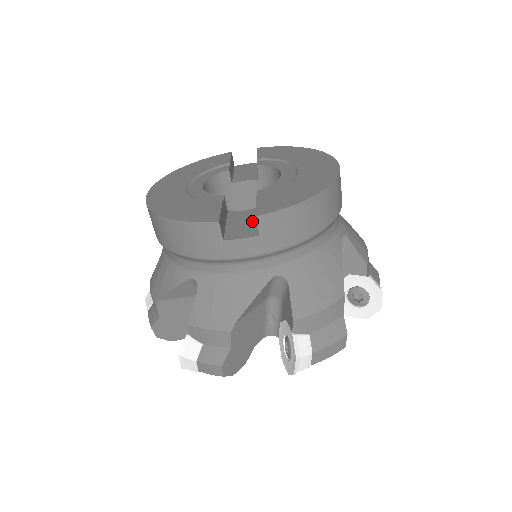
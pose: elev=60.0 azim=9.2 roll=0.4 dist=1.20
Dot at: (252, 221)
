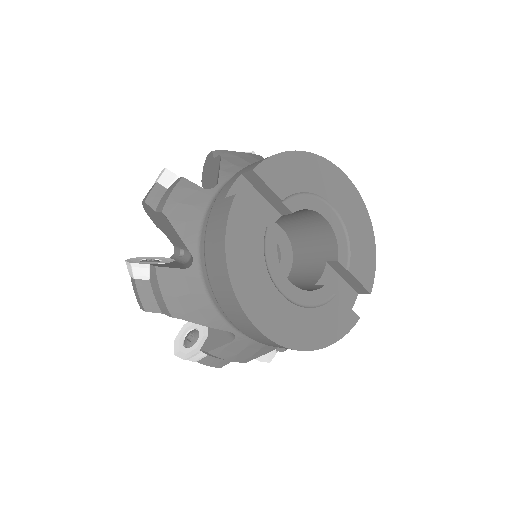
Dot at: (341, 283)
